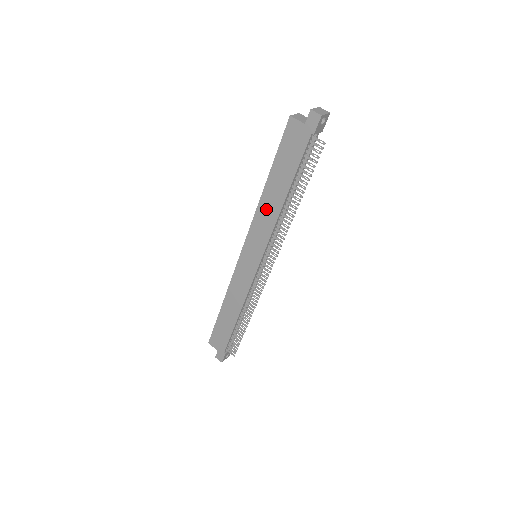
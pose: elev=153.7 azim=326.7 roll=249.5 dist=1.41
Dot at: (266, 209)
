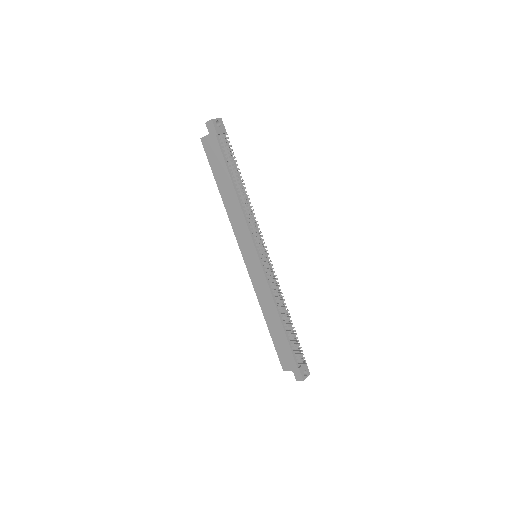
Dot at: (232, 211)
